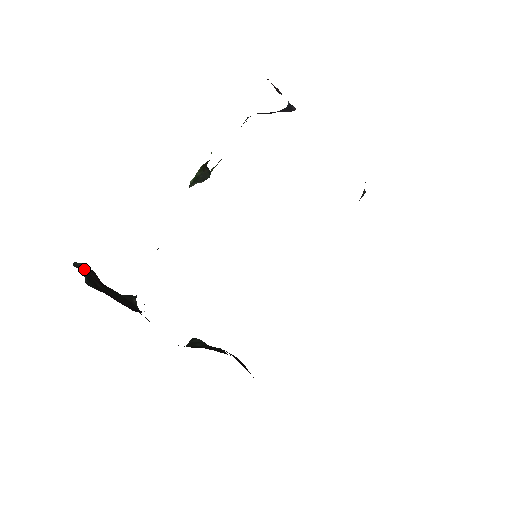
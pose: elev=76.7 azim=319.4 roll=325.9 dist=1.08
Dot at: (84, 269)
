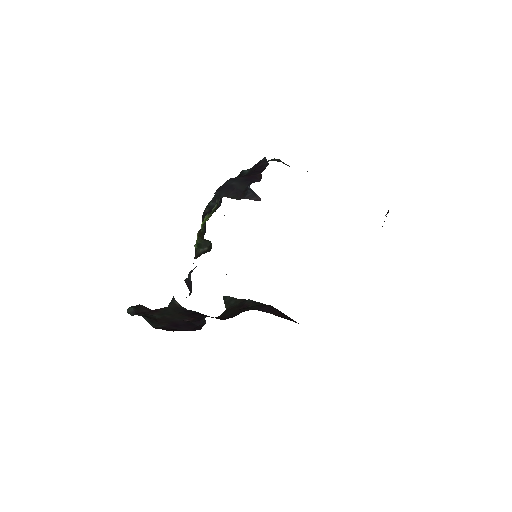
Dot at: (143, 317)
